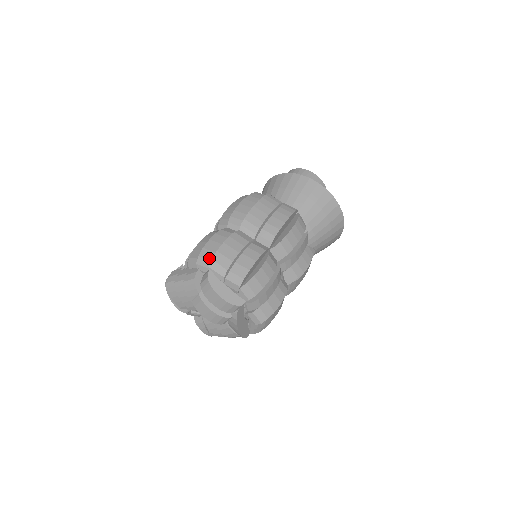
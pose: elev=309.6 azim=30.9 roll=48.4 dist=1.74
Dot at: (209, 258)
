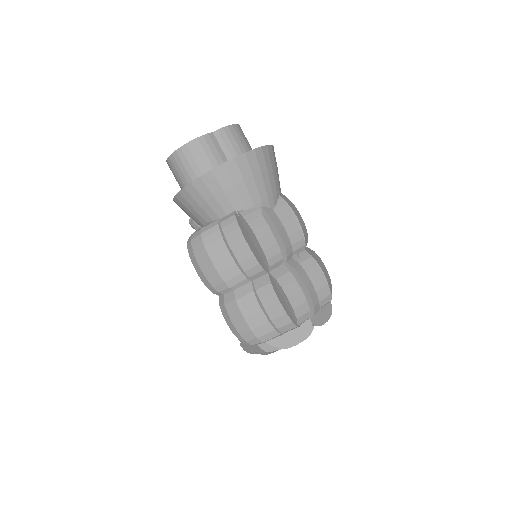
Dot at: (254, 337)
